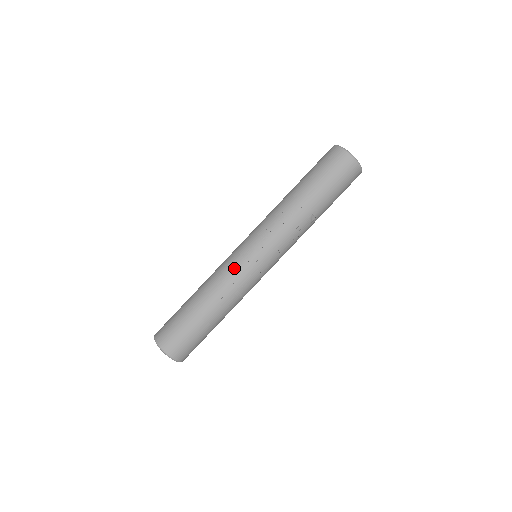
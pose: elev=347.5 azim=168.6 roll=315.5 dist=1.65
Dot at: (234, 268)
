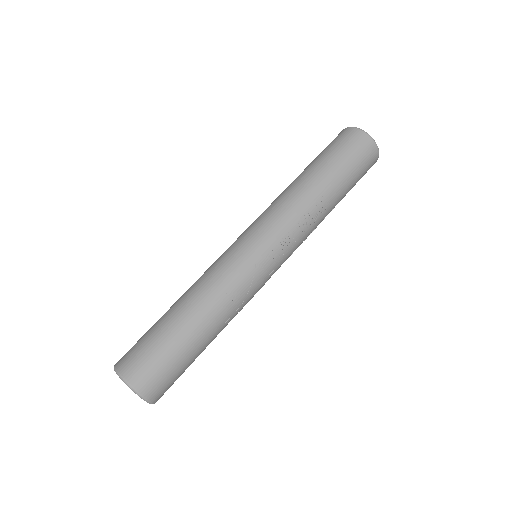
Dot at: (248, 282)
